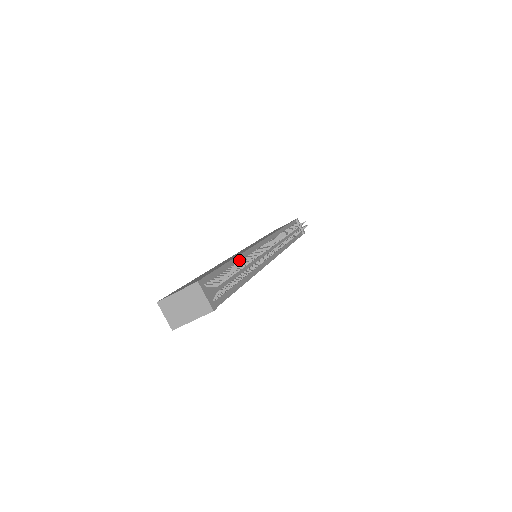
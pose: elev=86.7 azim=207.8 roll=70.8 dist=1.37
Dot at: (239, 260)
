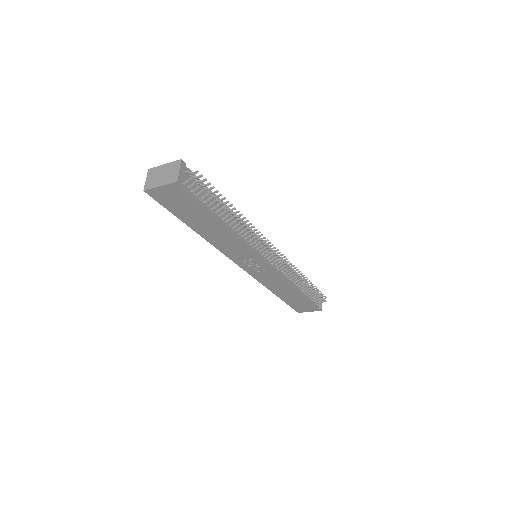
Dot at: occluded
